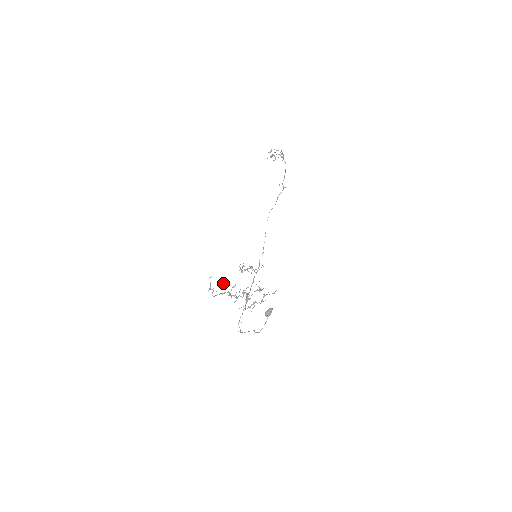
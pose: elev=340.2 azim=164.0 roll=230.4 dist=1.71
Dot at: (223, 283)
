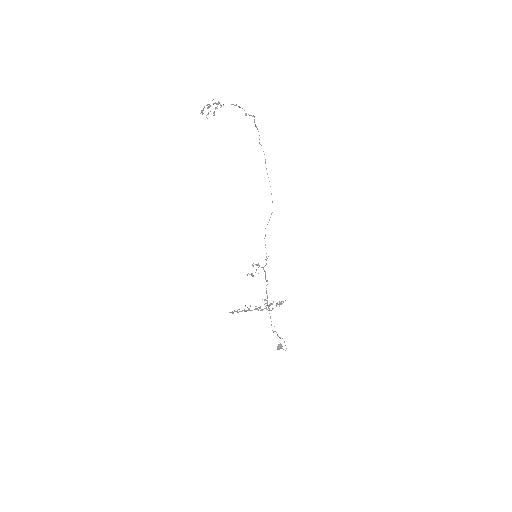
Dot at: occluded
